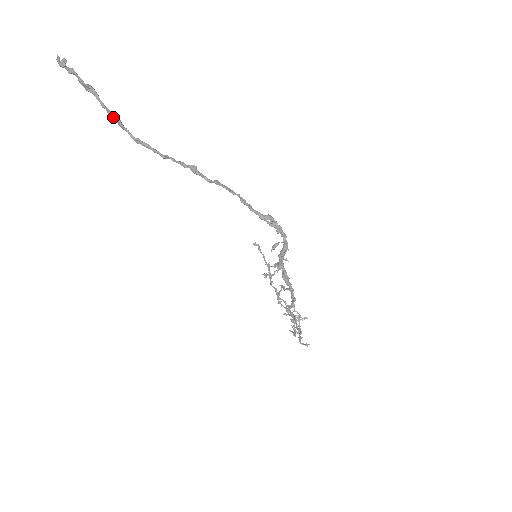
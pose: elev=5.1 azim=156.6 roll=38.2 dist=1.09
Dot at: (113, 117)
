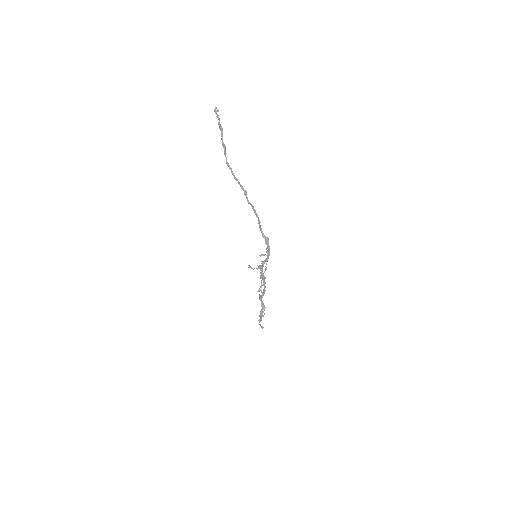
Dot at: (223, 147)
